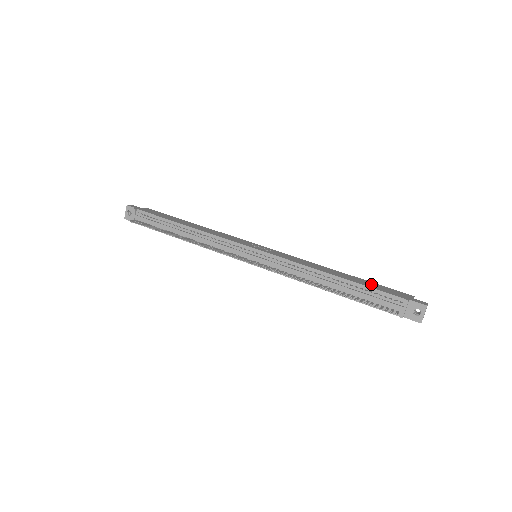
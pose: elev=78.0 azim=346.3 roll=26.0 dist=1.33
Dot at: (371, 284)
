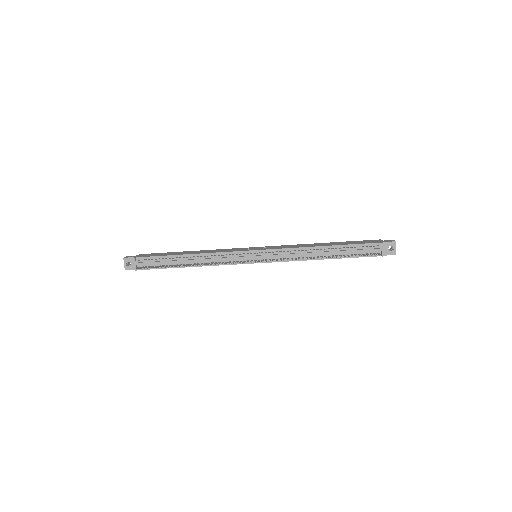
Dot at: (350, 242)
